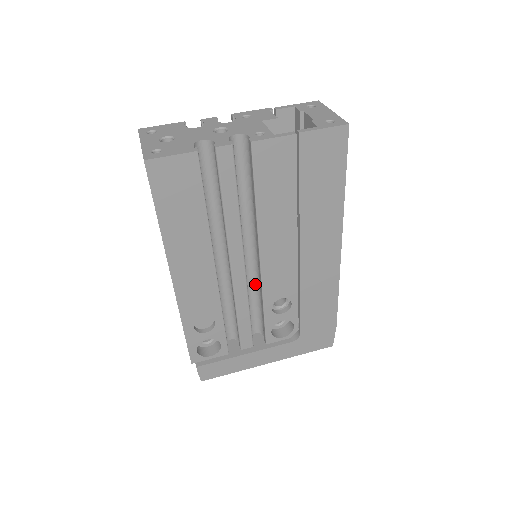
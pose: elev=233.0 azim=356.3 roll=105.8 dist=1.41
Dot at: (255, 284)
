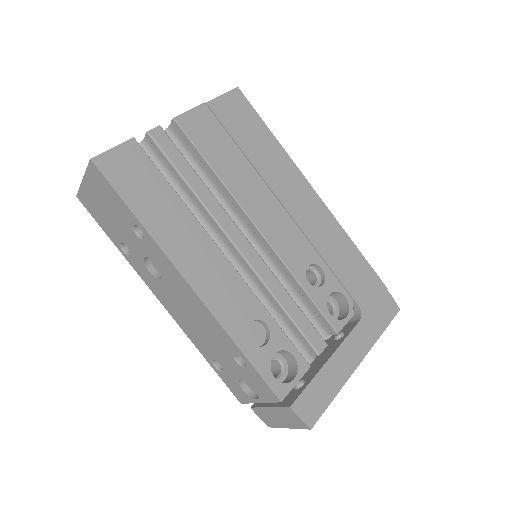
Dot at: occluded
